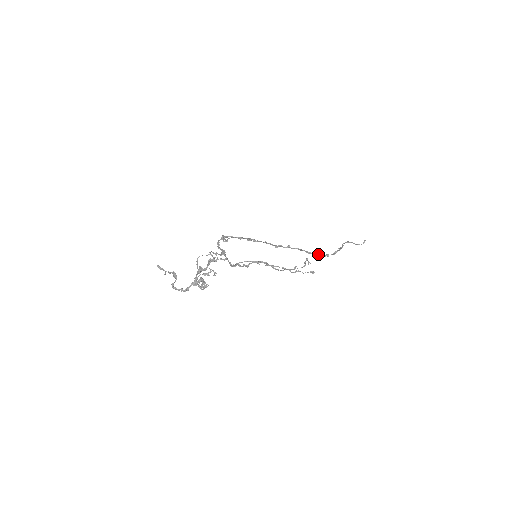
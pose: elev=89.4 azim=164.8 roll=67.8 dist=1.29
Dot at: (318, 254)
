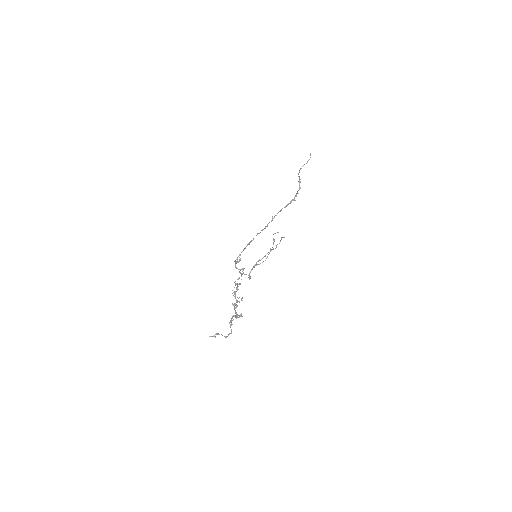
Dot at: (292, 200)
